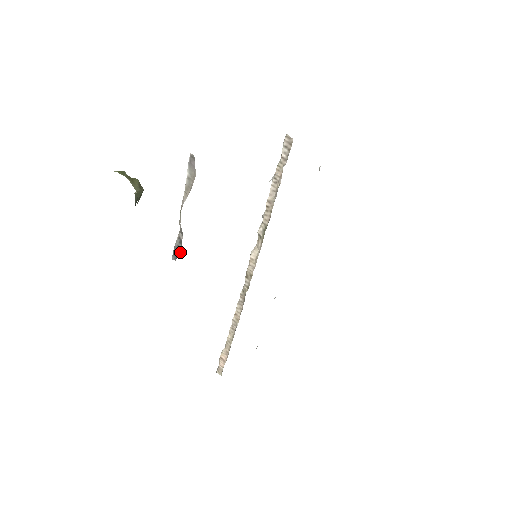
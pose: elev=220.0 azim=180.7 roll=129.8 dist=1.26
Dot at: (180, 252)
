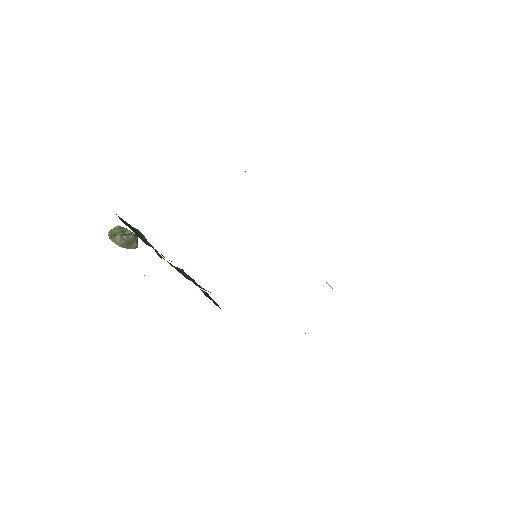
Dot at: occluded
